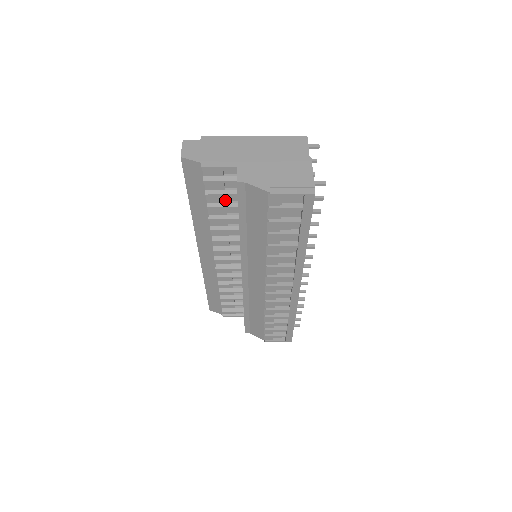
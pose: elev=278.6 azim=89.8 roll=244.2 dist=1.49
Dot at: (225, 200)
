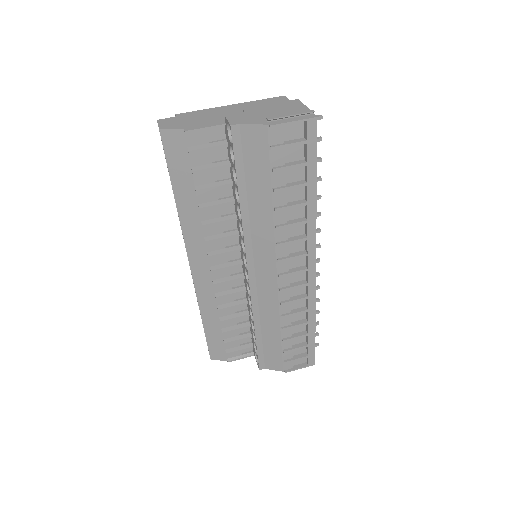
Dot at: (214, 179)
